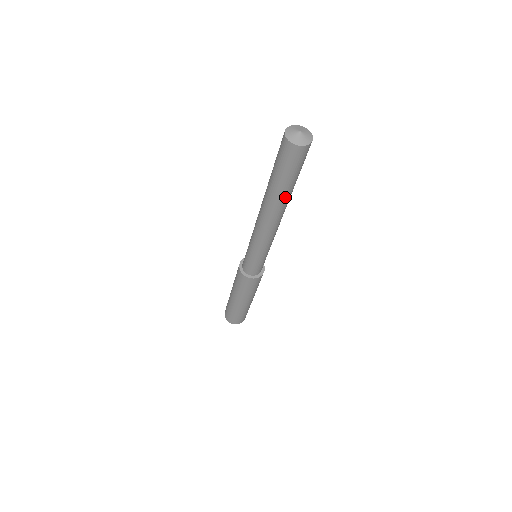
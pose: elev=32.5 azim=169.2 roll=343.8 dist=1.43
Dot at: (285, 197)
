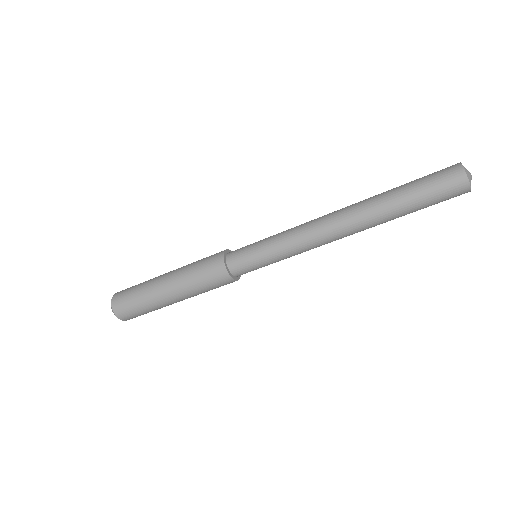
Dot at: occluded
